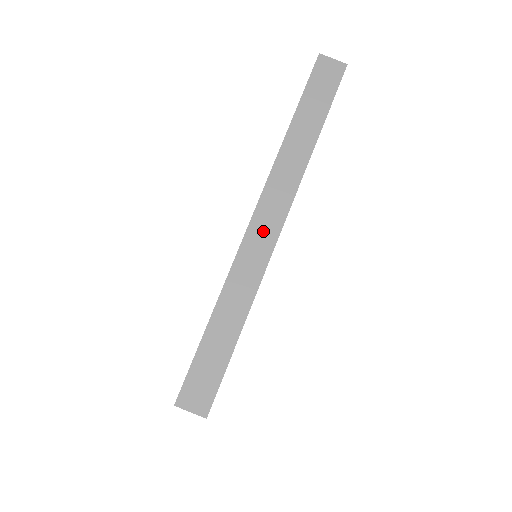
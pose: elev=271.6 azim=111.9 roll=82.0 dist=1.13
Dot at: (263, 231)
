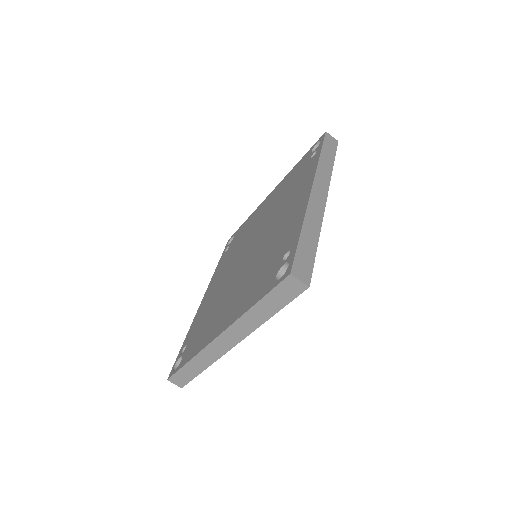
Dot at: (223, 344)
